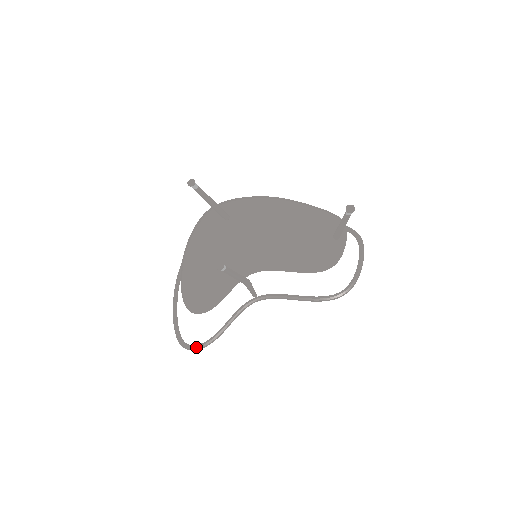
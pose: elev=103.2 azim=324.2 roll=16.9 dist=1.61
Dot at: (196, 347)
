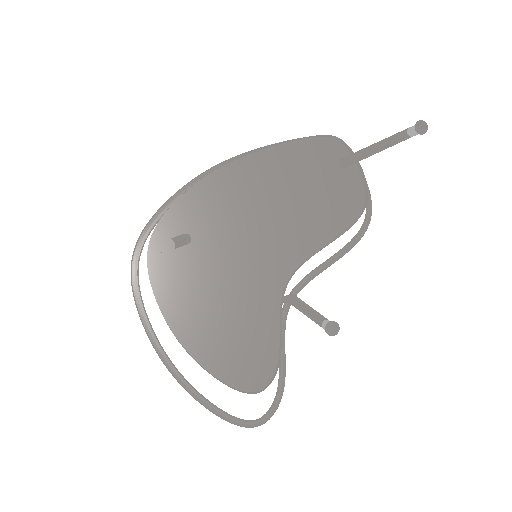
Dot at: (272, 412)
